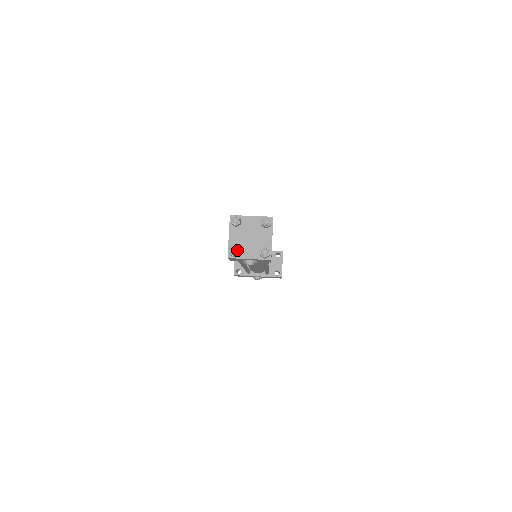
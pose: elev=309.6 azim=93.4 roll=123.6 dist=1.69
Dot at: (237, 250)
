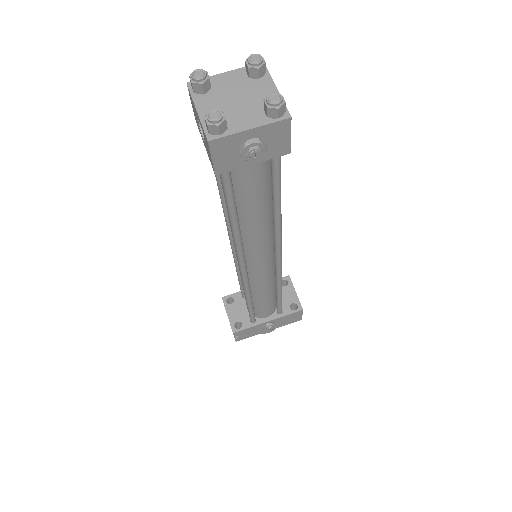
Dot at: (220, 112)
